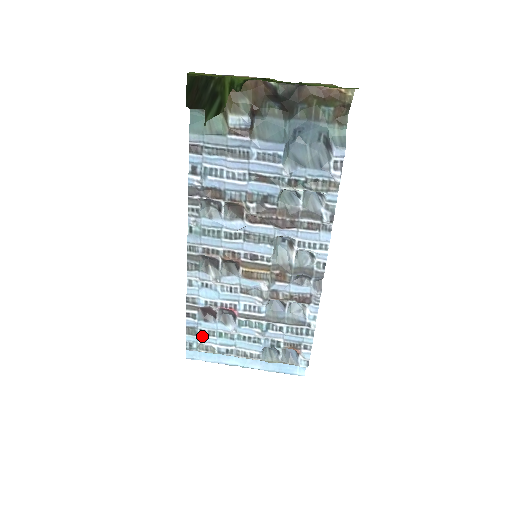
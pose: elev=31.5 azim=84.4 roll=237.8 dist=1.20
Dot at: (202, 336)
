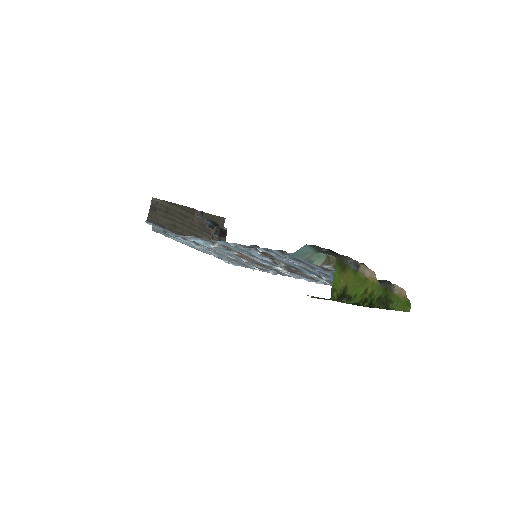
Dot at: (173, 237)
